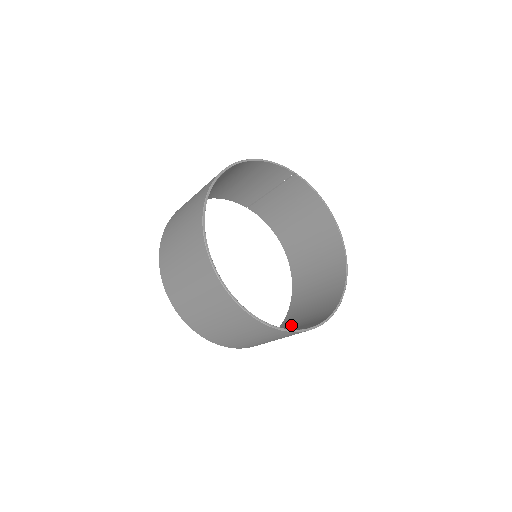
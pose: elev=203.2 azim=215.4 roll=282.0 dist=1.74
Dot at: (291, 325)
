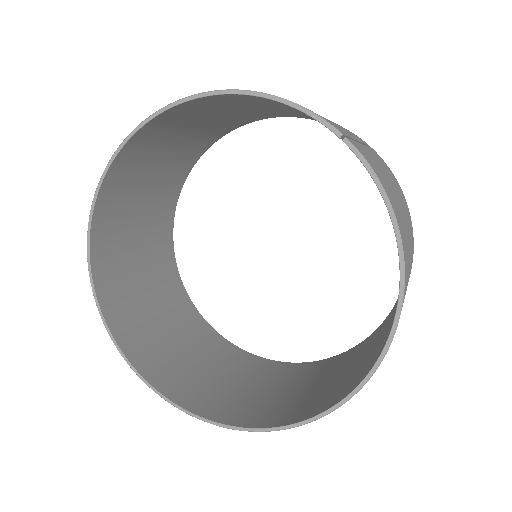
Dot at: (297, 377)
